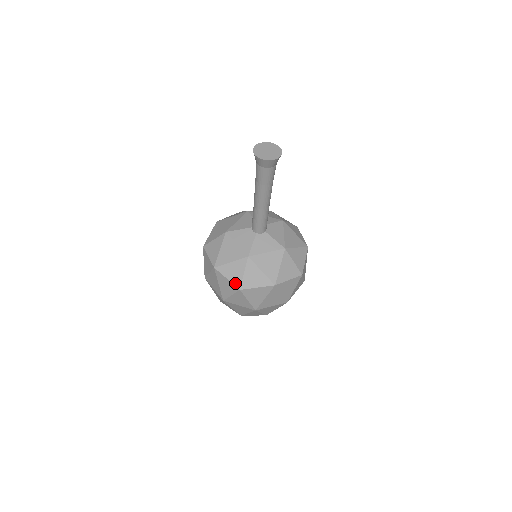
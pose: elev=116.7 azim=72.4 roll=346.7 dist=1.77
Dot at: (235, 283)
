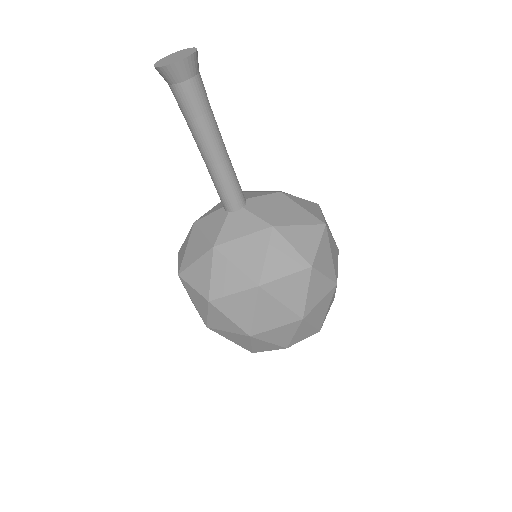
Dot at: (202, 292)
